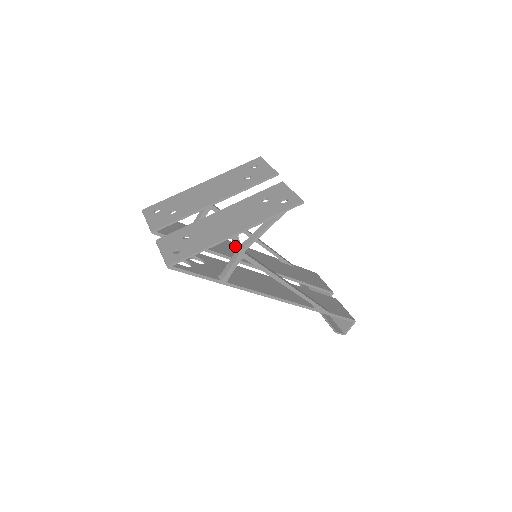
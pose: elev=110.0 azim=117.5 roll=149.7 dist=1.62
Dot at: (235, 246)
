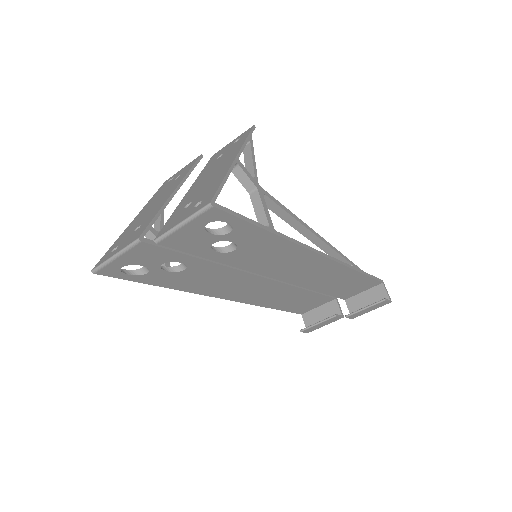
Dot at: (246, 176)
